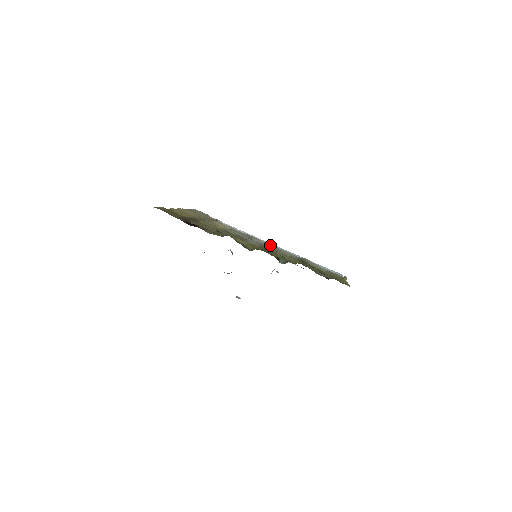
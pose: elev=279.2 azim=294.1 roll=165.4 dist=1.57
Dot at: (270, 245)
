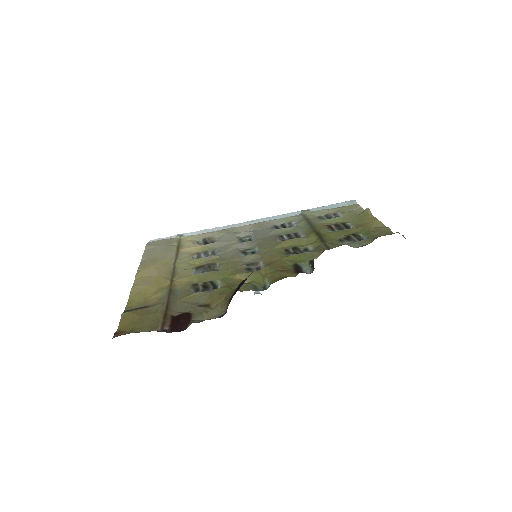
Dot at: (259, 226)
